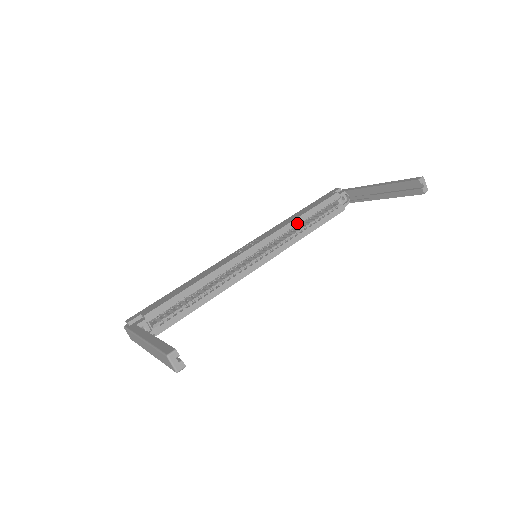
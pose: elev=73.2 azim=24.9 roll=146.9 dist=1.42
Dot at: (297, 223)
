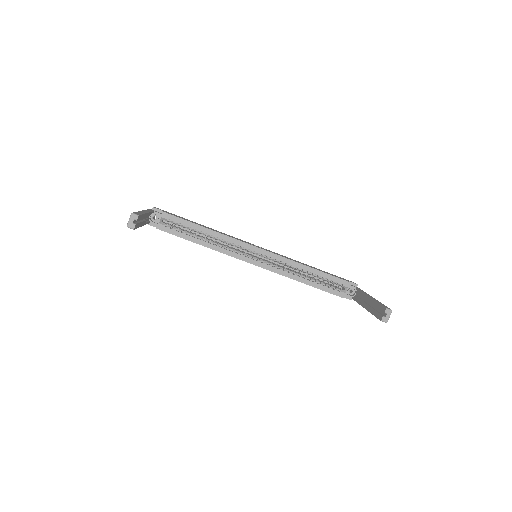
Dot at: (302, 268)
